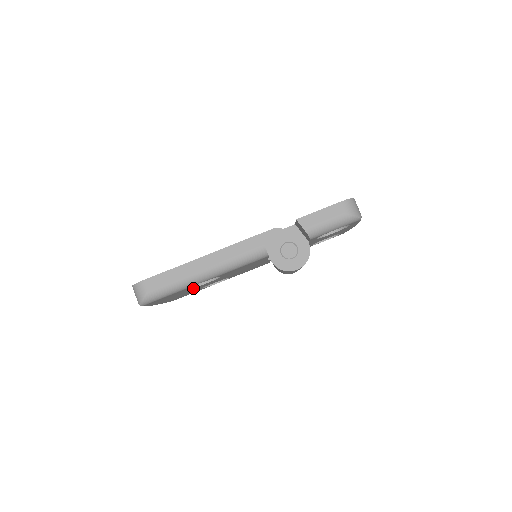
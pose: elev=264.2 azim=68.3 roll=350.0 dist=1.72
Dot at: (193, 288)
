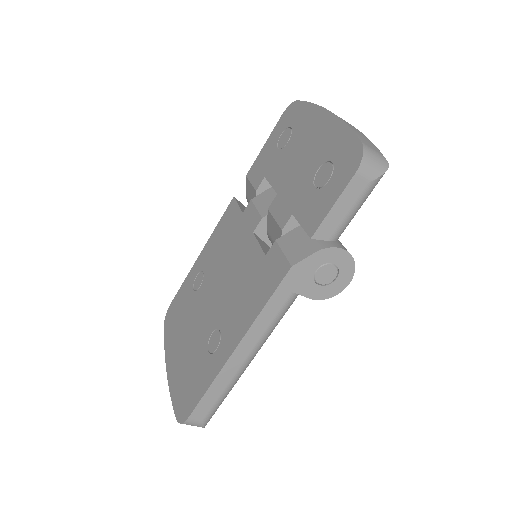
Dot at: occluded
